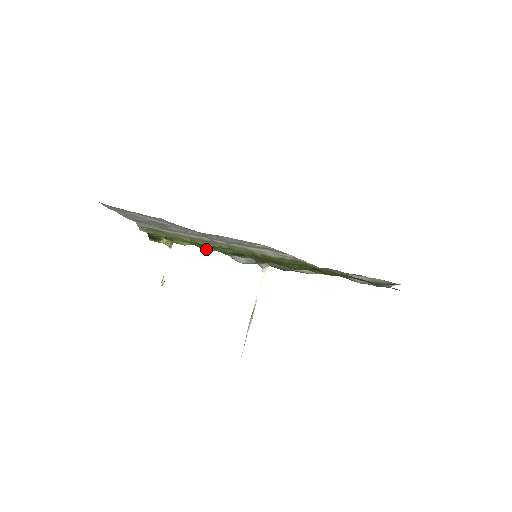
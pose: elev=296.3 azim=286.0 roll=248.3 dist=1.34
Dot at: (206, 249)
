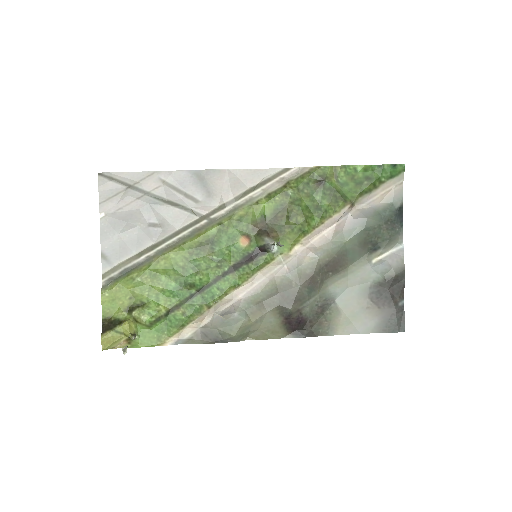
Dot at: (187, 312)
